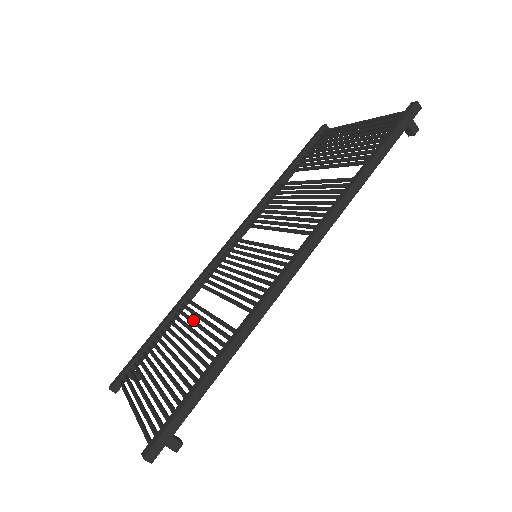
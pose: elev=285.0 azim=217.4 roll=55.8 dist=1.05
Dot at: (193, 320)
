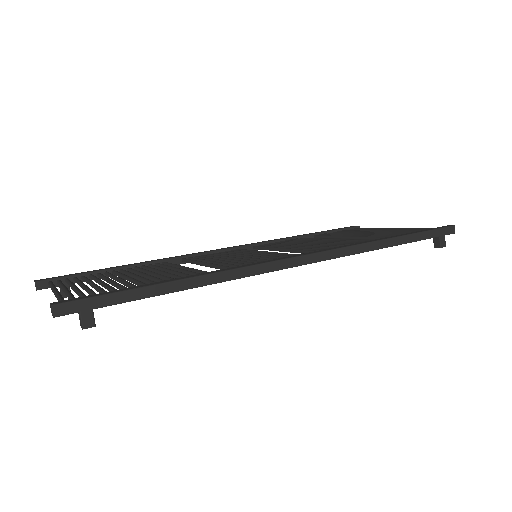
Dot at: occluded
